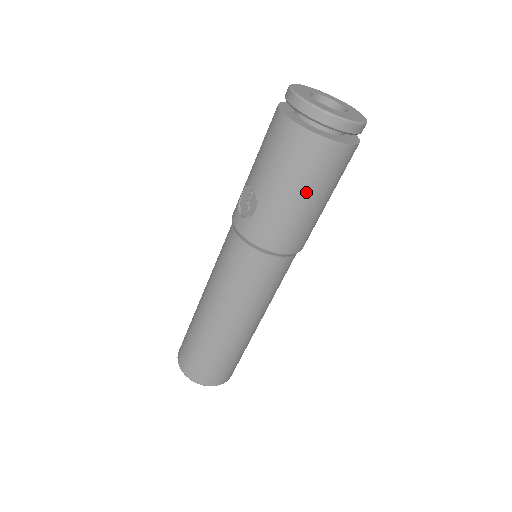
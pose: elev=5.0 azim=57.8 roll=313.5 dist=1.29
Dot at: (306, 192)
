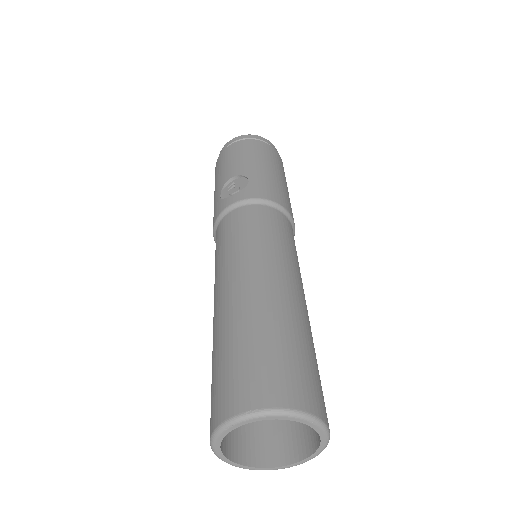
Dot at: (278, 171)
